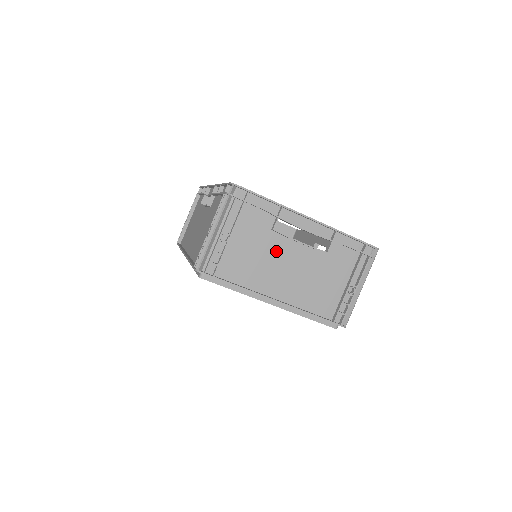
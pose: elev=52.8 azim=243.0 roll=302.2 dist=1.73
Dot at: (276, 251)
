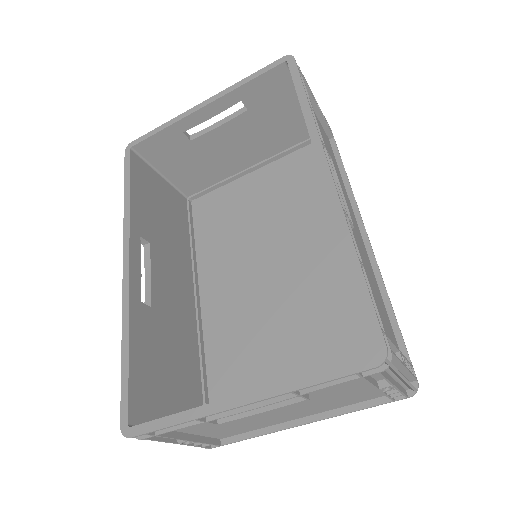
Dot at: occluded
